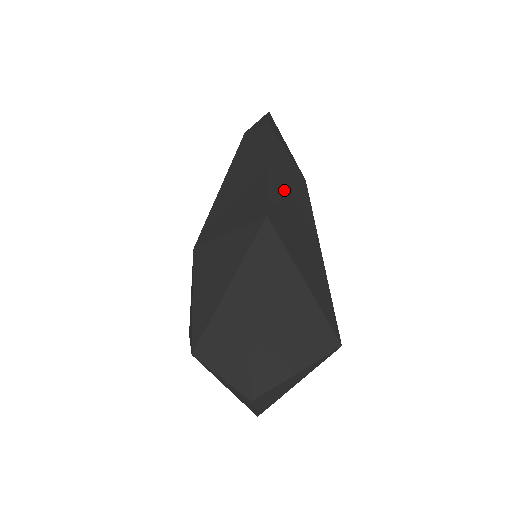
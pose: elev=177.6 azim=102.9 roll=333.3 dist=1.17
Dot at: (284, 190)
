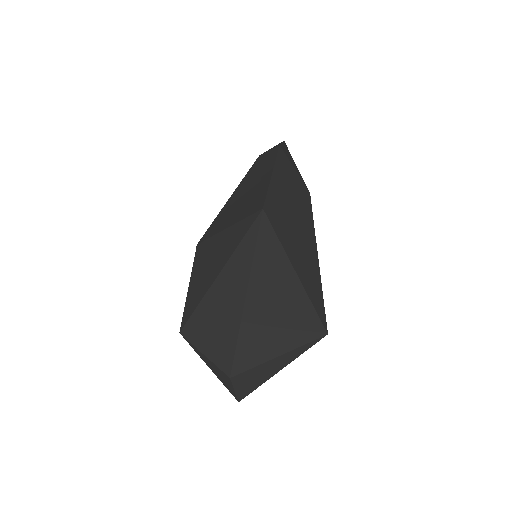
Dot at: (285, 195)
